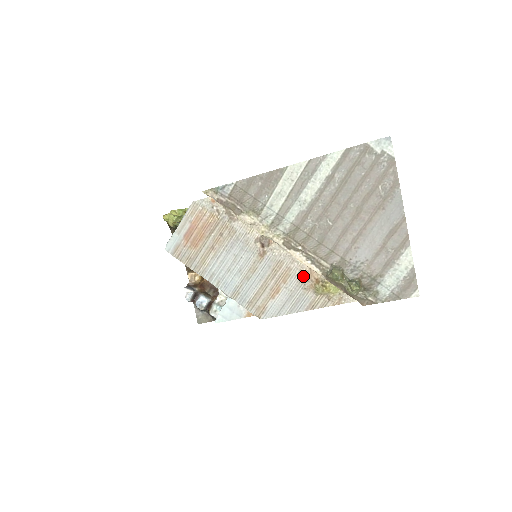
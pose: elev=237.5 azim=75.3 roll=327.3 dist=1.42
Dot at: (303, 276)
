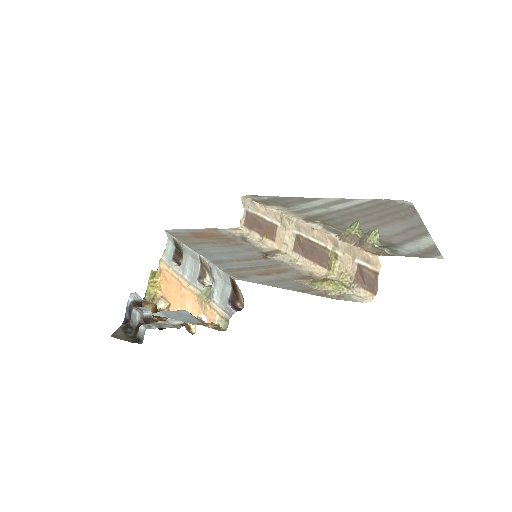
Dot at: (301, 276)
